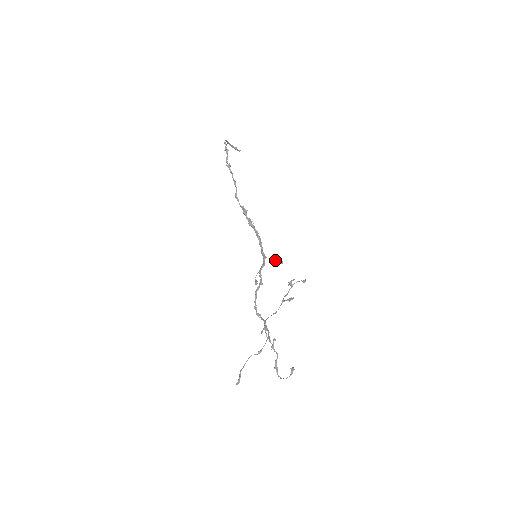
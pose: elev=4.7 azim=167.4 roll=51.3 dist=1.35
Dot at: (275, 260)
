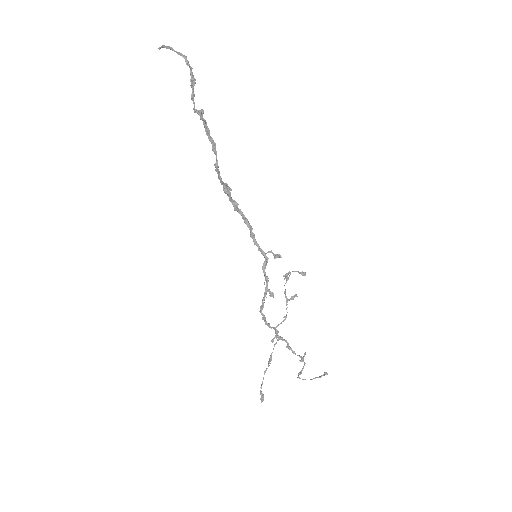
Dot at: (274, 256)
